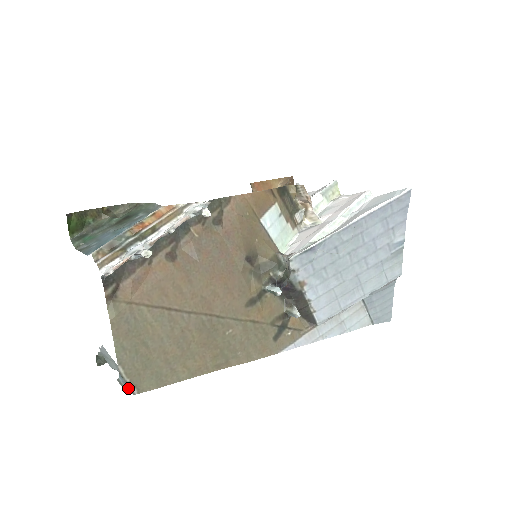
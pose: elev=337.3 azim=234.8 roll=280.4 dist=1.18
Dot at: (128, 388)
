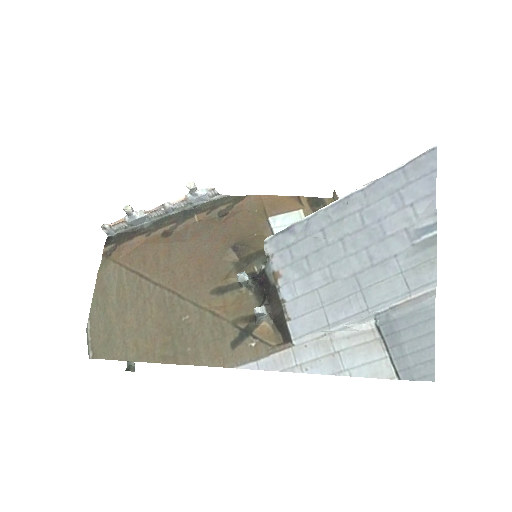
Dot at: (88, 349)
